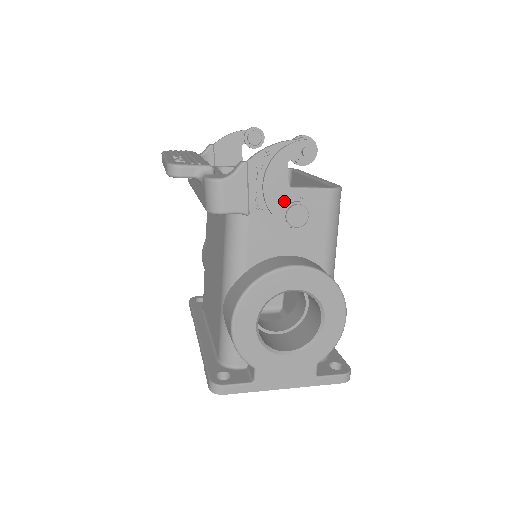
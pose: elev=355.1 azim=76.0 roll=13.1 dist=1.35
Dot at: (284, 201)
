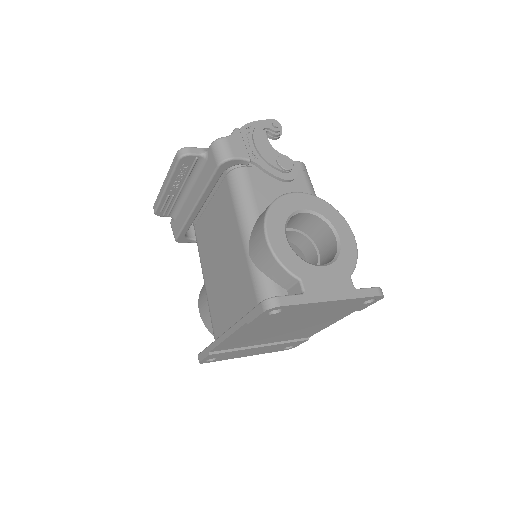
Dot at: (272, 155)
